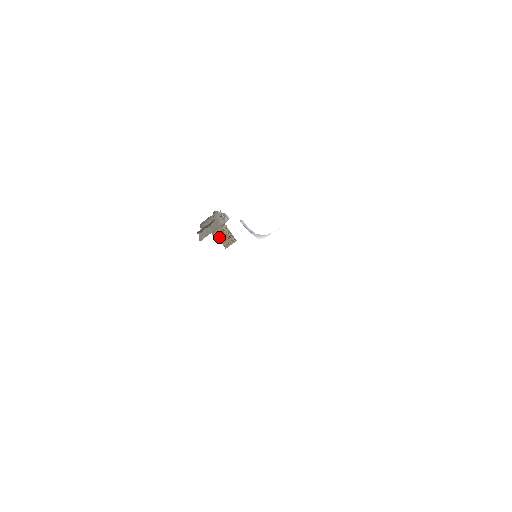
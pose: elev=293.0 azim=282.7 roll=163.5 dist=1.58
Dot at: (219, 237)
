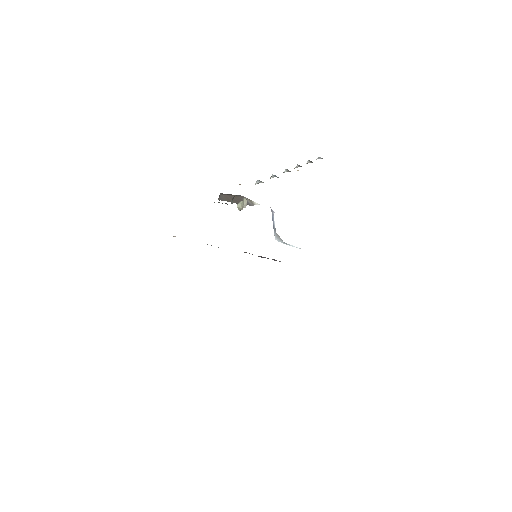
Dot at: occluded
